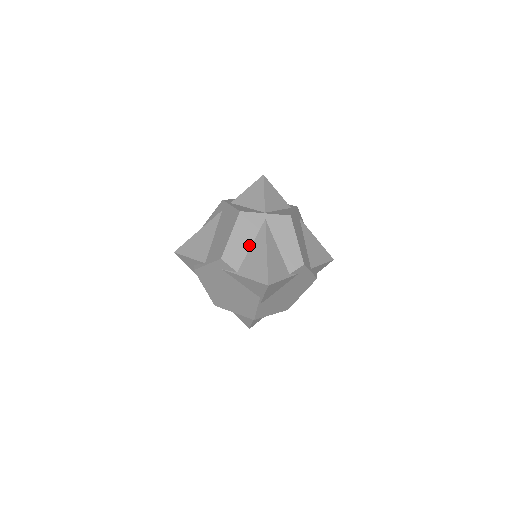
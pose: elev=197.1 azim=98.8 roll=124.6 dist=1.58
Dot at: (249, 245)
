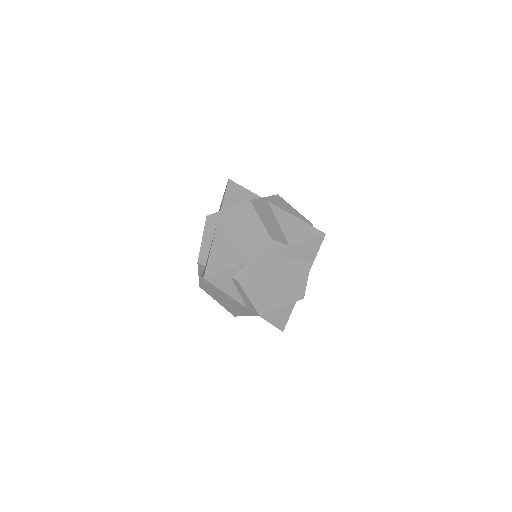
Dot at: (277, 223)
